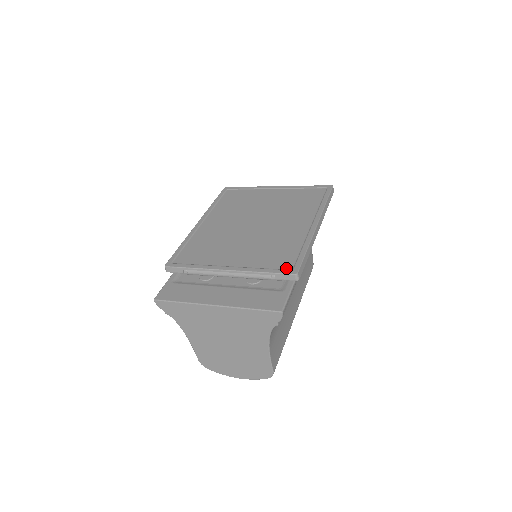
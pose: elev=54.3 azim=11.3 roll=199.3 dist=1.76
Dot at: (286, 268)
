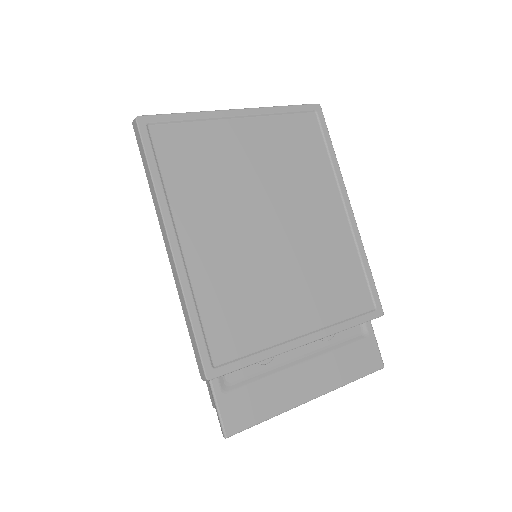
Dot at: (368, 309)
